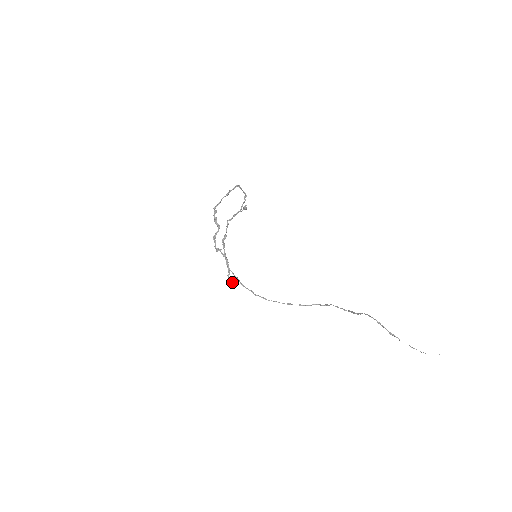
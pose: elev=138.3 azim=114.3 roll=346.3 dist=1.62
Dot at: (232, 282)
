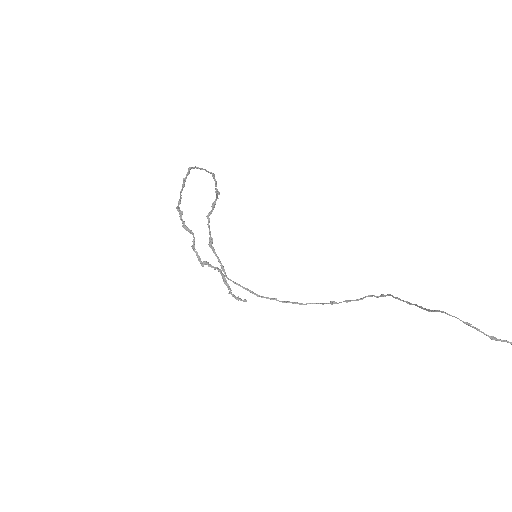
Dot at: occluded
